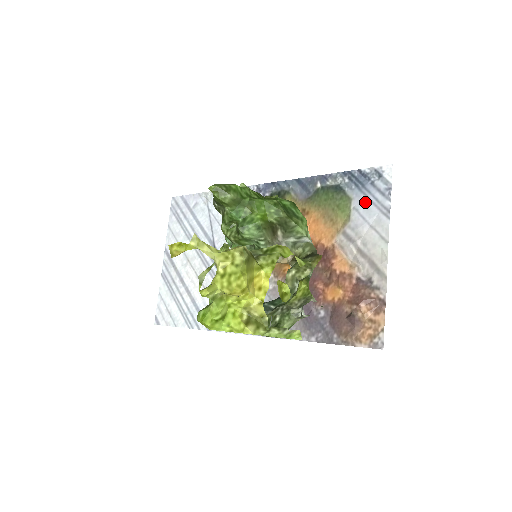
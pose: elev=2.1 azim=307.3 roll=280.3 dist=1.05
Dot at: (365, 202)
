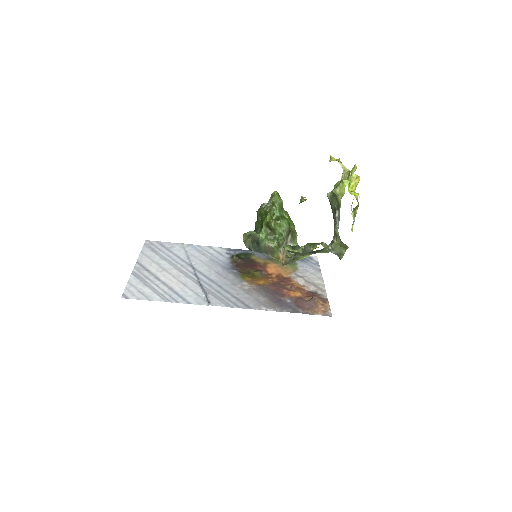
Dot at: (305, 265)
